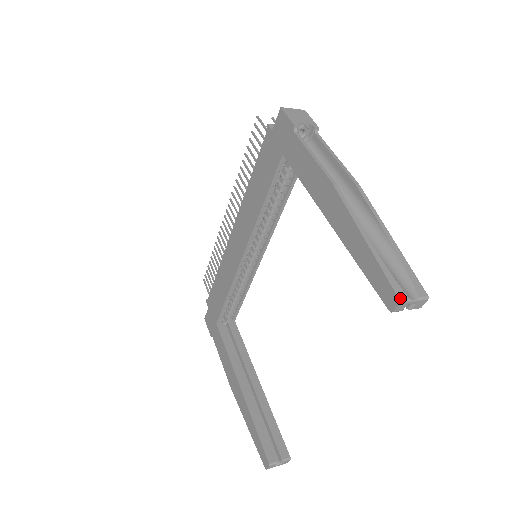
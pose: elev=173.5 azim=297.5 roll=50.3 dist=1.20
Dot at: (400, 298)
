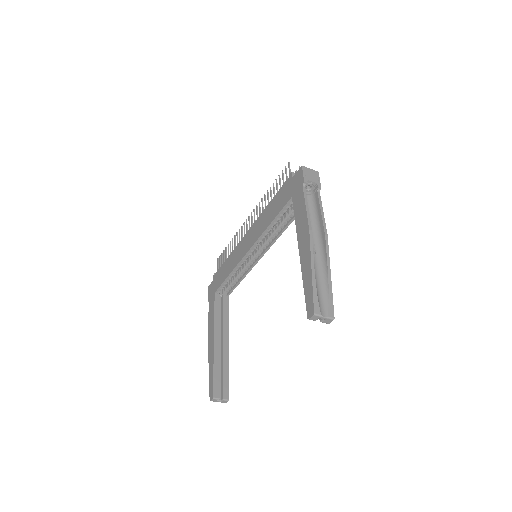
Dot at: (315, 312)
